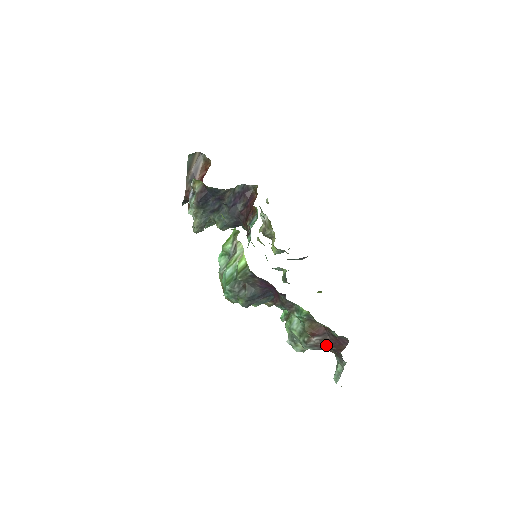
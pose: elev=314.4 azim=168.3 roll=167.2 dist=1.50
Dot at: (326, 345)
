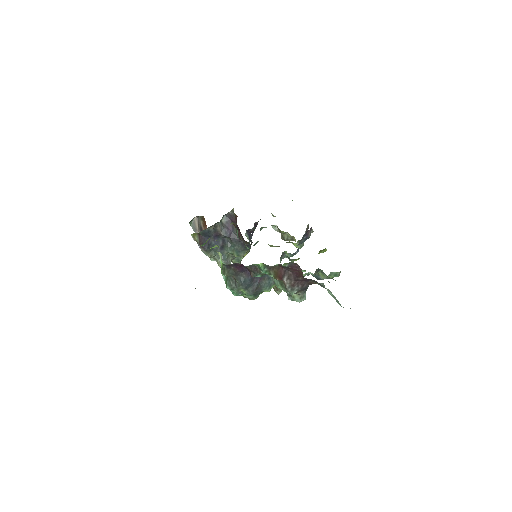
Dot at: (295, 280)
